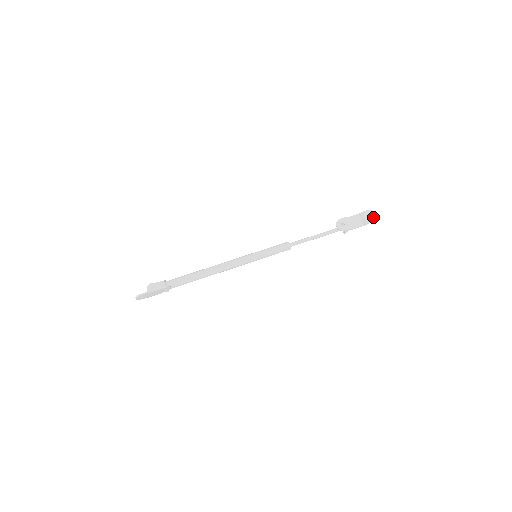
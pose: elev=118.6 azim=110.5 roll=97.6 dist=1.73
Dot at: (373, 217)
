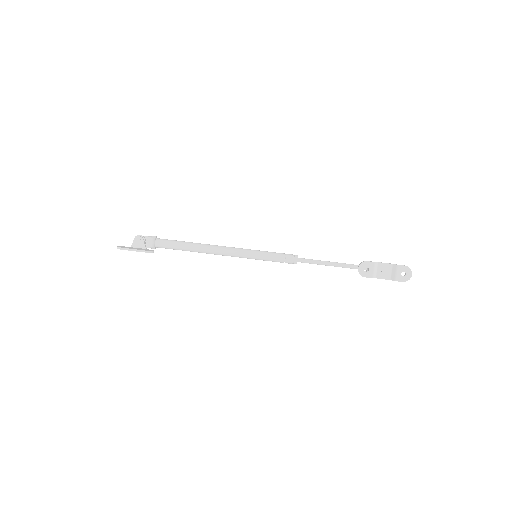
Dot at: (406, 277)
